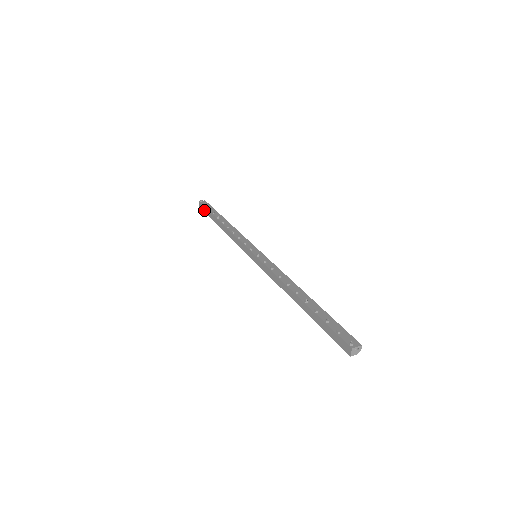
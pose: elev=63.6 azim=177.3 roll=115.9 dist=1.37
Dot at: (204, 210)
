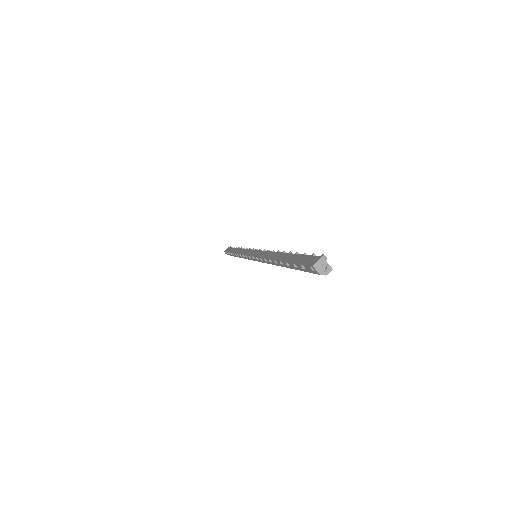
Dot at: (228, 250)
